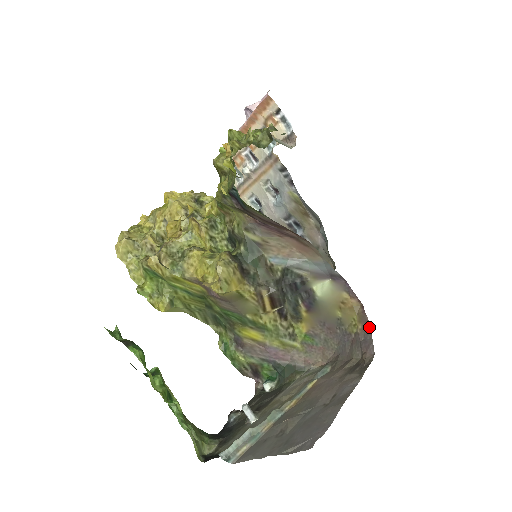
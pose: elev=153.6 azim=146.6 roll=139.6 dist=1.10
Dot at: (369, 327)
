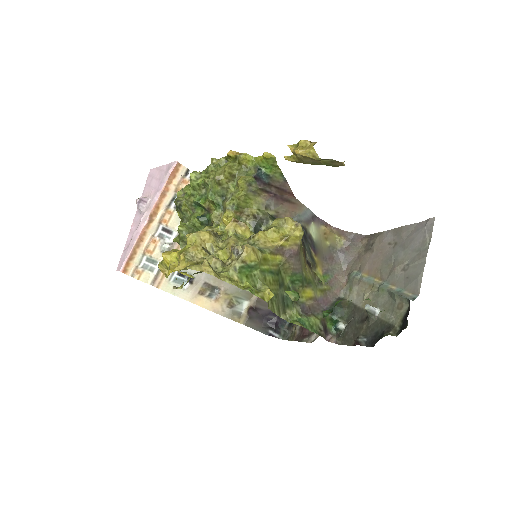
Dot at: (347, 232)
